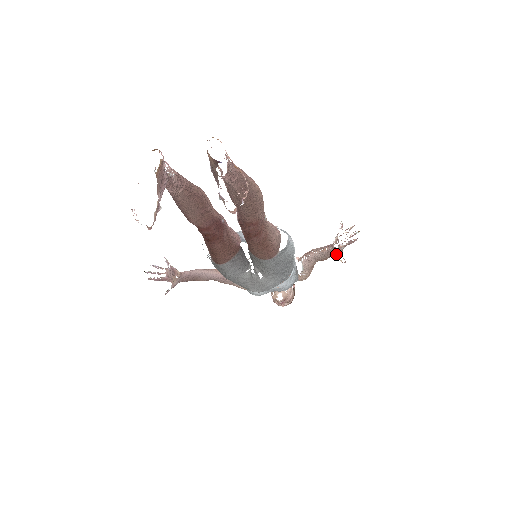
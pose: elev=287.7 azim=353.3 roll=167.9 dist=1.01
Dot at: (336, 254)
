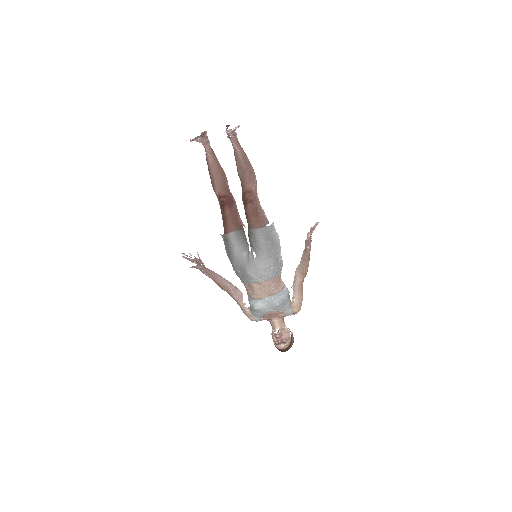
Dot at: (305, 240)
